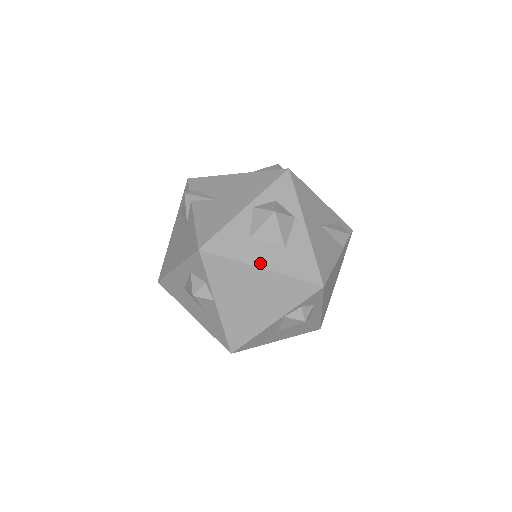
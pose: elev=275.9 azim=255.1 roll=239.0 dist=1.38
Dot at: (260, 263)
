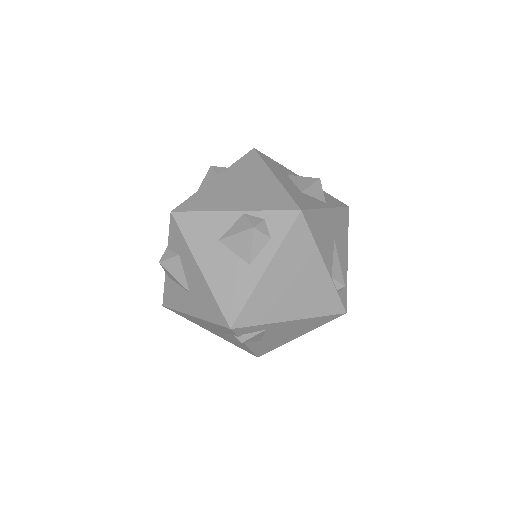
Dot at: (277, 176)
